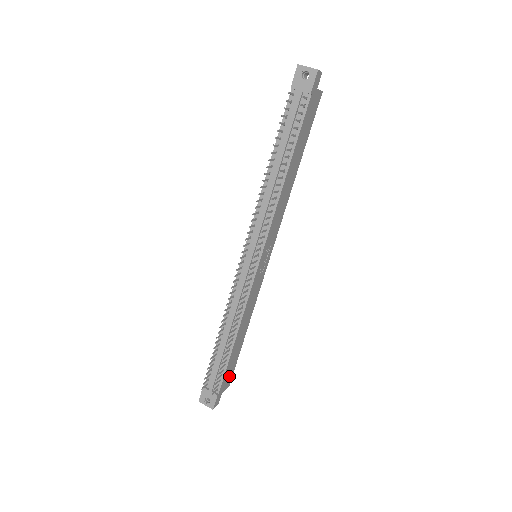
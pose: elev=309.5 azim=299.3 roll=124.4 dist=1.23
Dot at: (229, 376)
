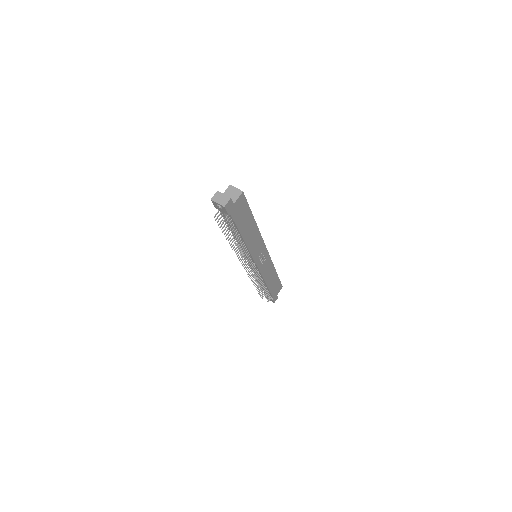
Dot at: (278, 288)
